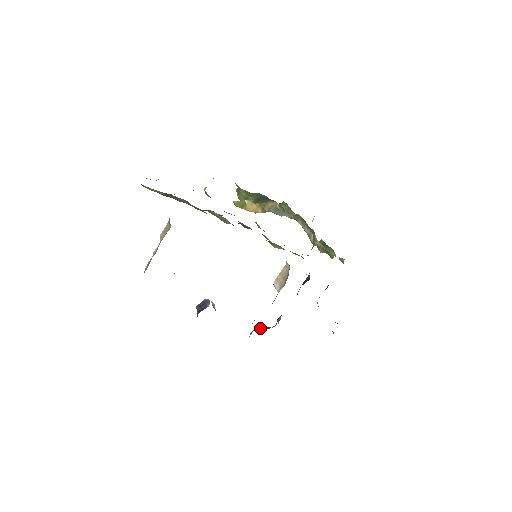
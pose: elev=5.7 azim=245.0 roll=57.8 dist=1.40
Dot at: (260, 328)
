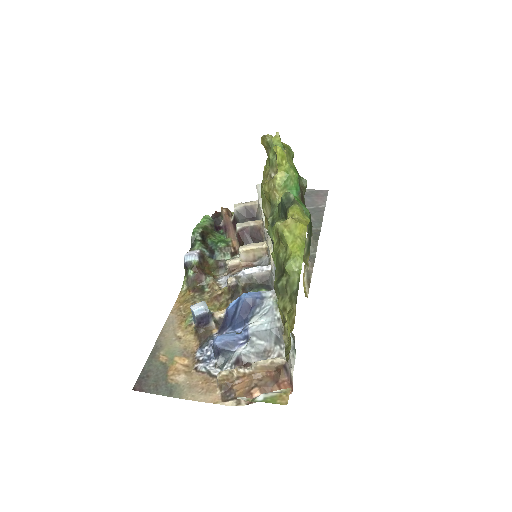
Dot at: (199, 263)
